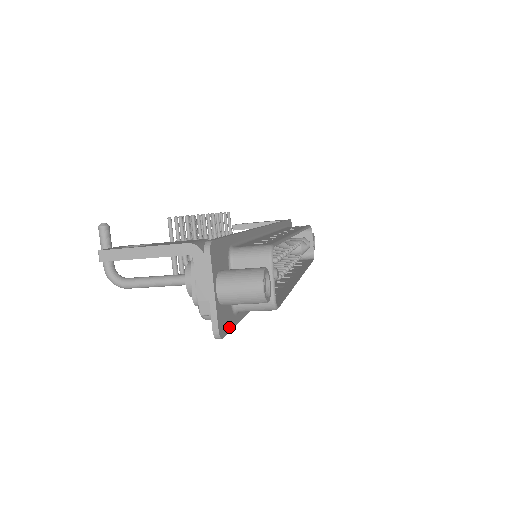
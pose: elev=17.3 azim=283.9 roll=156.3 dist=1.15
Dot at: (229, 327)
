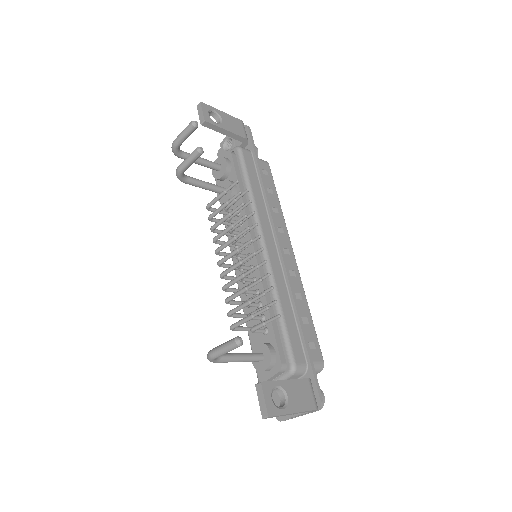
Dot at: (276, 399)
